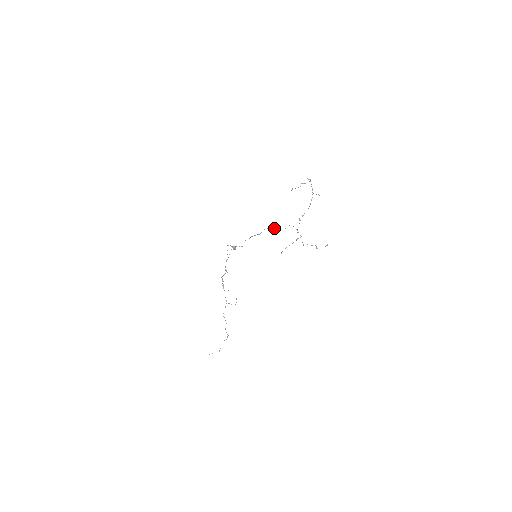
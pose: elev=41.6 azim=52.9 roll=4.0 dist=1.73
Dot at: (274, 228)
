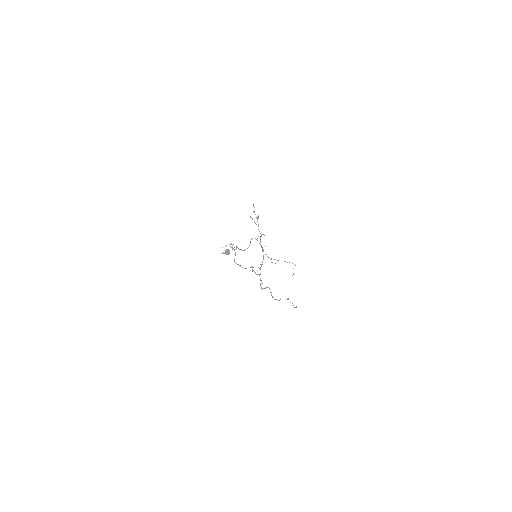
Dot at: (240, 266)
